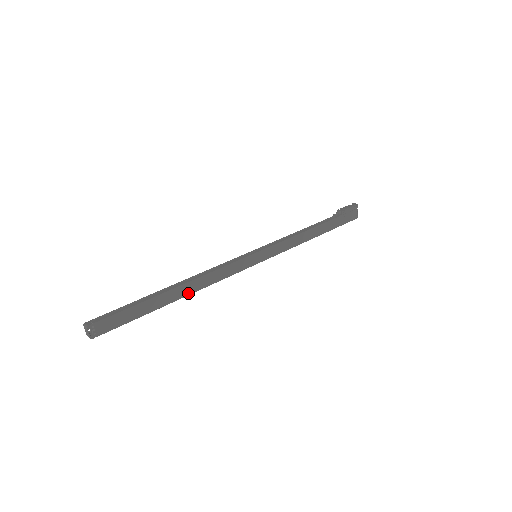
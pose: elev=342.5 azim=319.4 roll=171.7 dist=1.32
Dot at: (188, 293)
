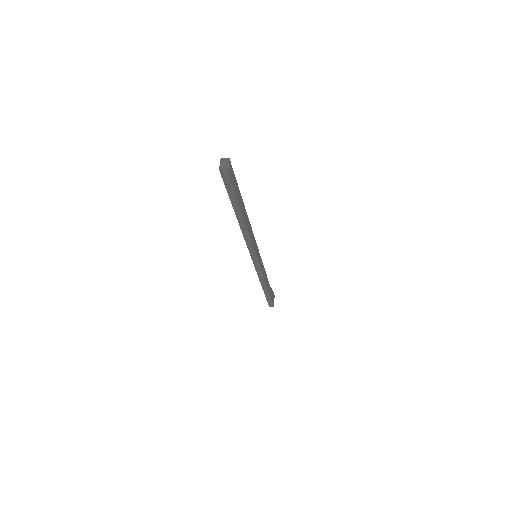
Dot at: (246, 224)
